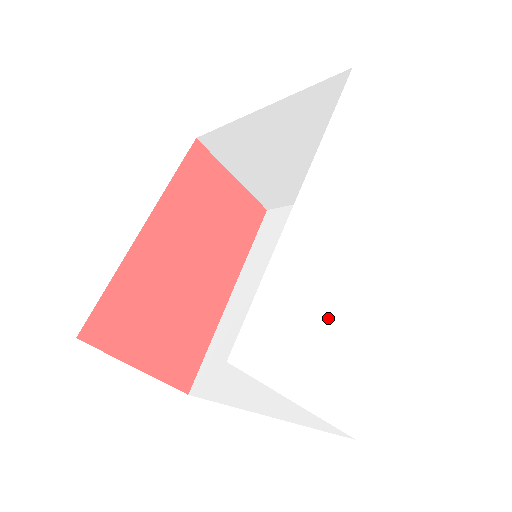
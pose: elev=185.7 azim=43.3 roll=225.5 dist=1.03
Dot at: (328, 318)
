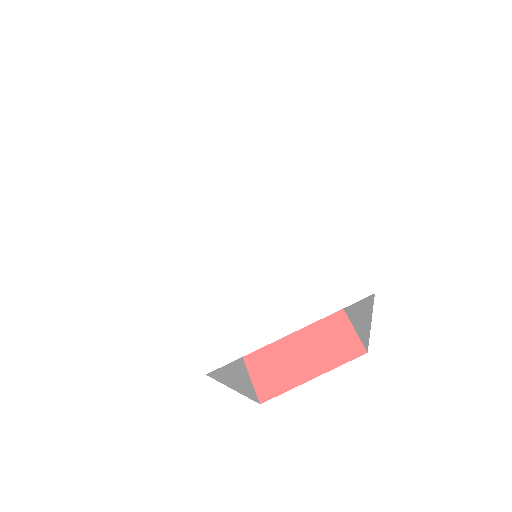
Dot at: (258, 265)
